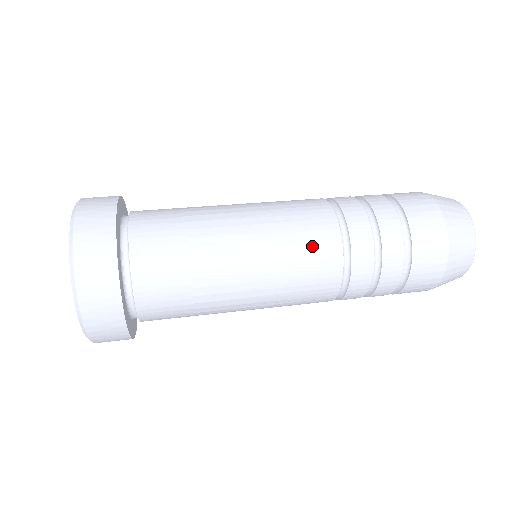
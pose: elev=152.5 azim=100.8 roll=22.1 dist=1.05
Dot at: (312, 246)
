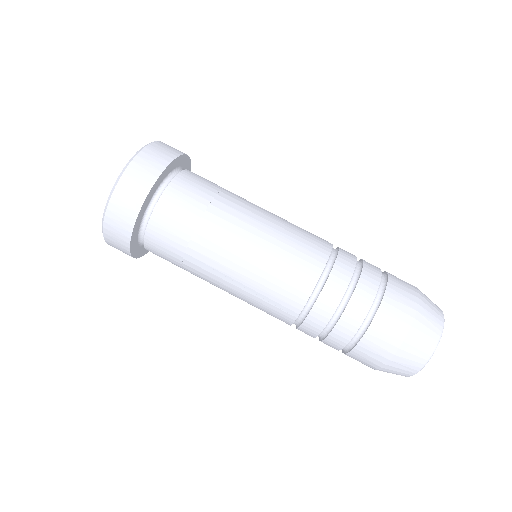
Dot at: (268, 313)
